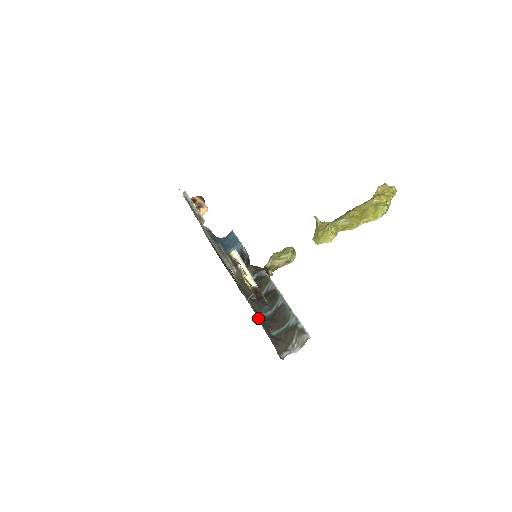
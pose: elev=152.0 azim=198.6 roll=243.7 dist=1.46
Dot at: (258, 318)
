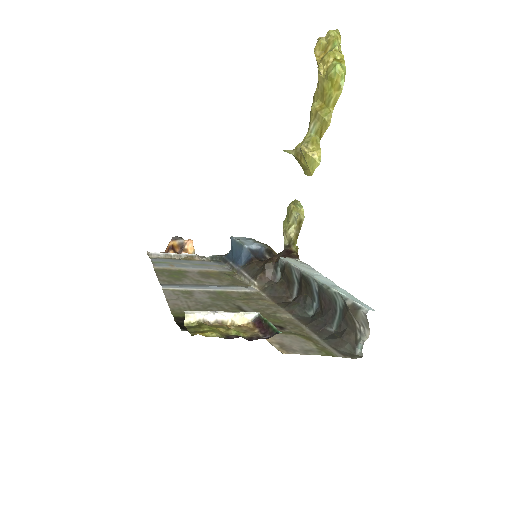
Dot at: (282, 353)
